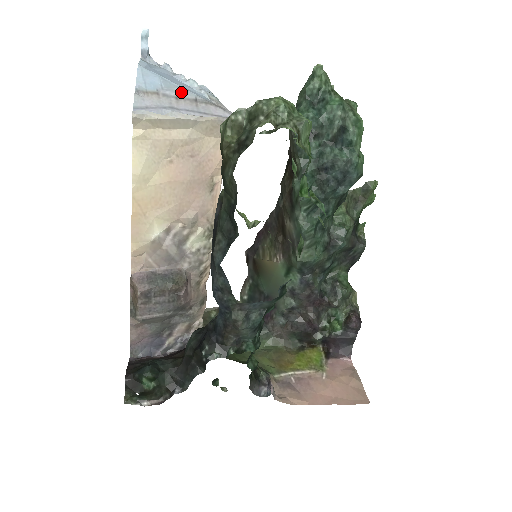
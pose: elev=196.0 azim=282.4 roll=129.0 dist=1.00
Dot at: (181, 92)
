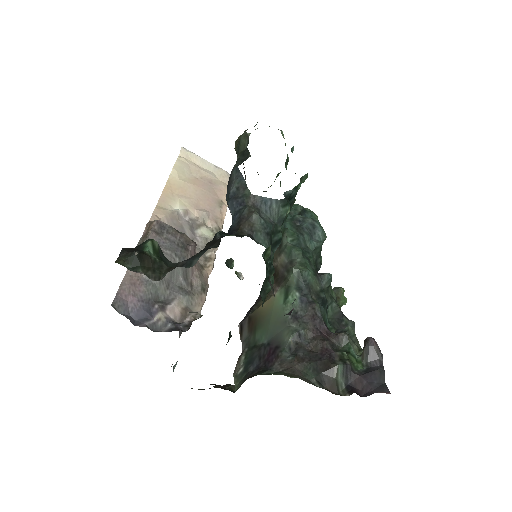
Dot at: occluded
